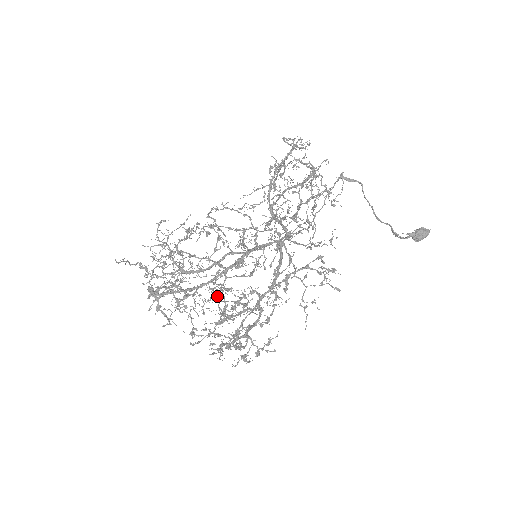
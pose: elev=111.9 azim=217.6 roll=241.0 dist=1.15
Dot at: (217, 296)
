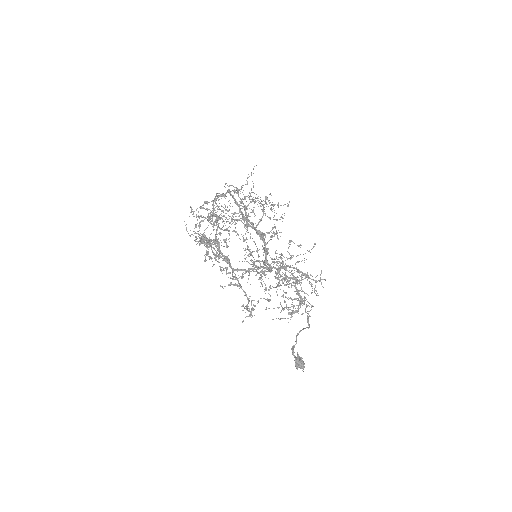
Dot at: occluded
